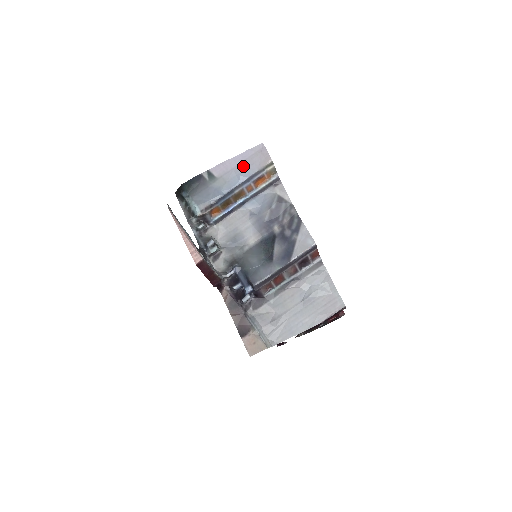
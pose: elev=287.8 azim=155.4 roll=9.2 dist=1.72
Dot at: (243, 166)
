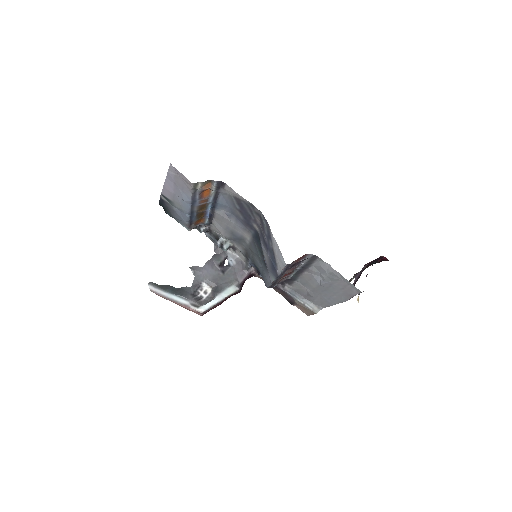
Dot at: (178, 190)
